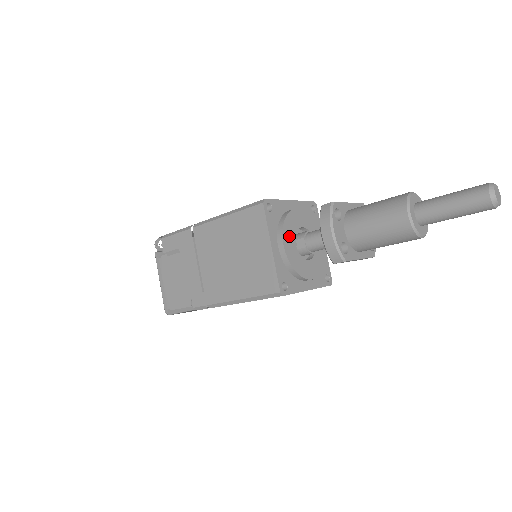
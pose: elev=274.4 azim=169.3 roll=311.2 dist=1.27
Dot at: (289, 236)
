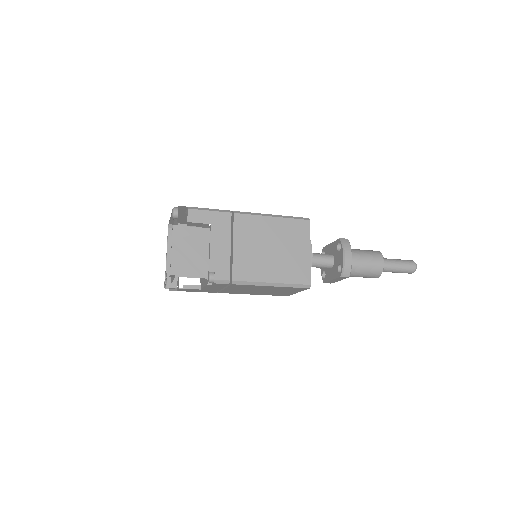
Dot at: occluded
